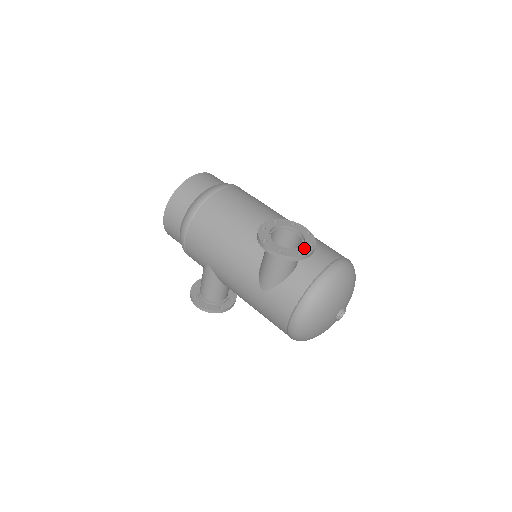
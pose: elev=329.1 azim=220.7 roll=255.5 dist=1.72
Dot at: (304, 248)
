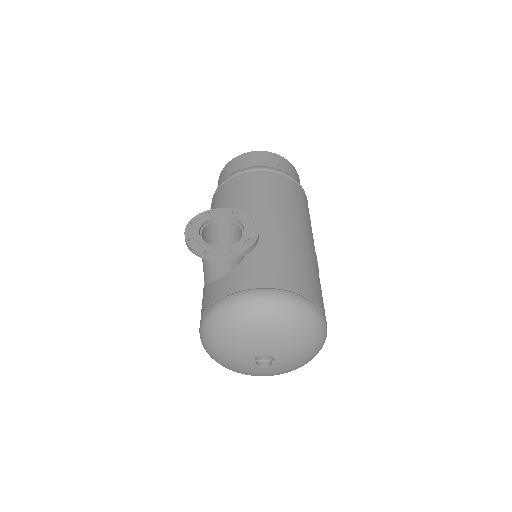
Dot at: (220, 249)
